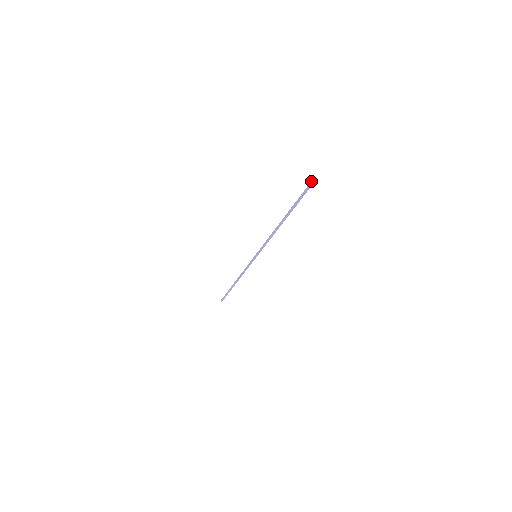
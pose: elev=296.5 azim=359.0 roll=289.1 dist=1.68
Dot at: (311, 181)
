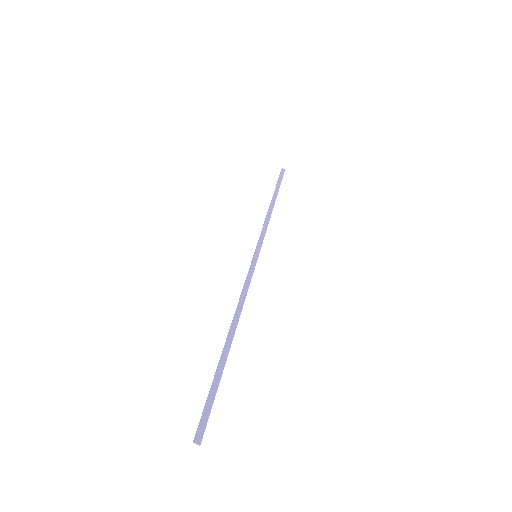
Dot at: (194, 437)
